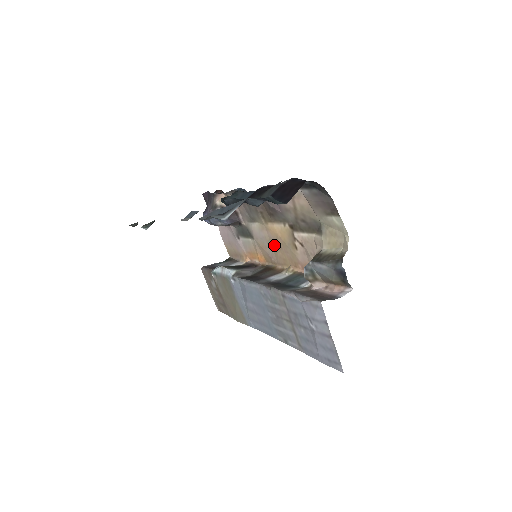
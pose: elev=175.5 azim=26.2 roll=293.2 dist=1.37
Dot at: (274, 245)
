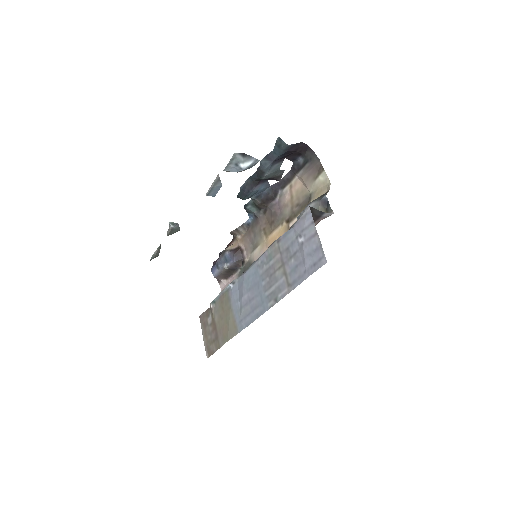
Dot at: occluded
